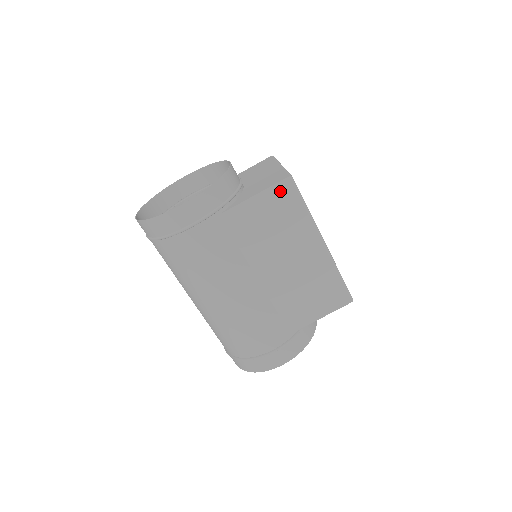
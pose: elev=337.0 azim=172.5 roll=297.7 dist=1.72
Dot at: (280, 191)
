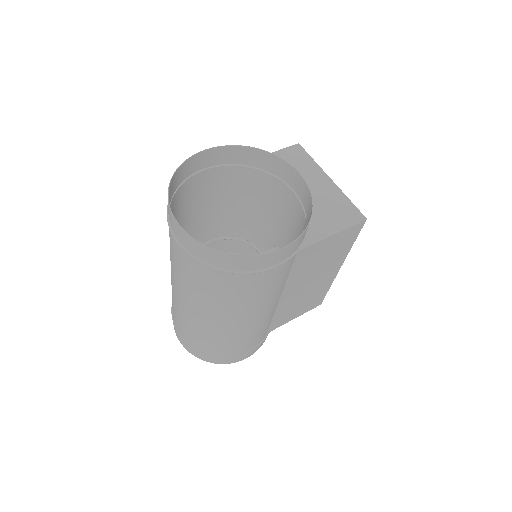
Dot at: (351, 231)
